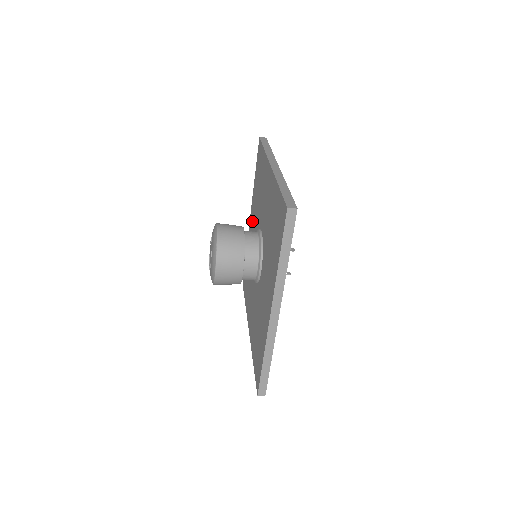
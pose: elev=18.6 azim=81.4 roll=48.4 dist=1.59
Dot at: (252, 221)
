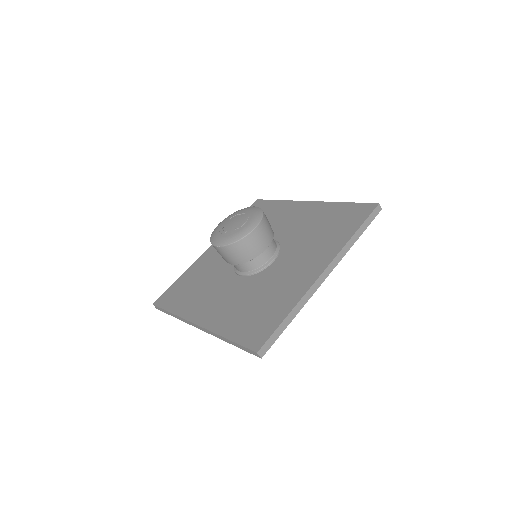
Dot at: occluded
